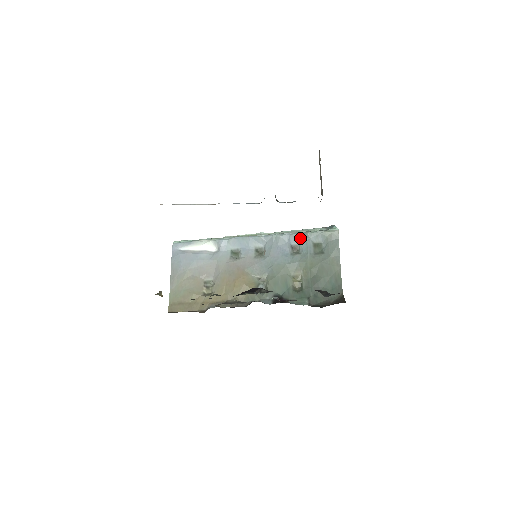
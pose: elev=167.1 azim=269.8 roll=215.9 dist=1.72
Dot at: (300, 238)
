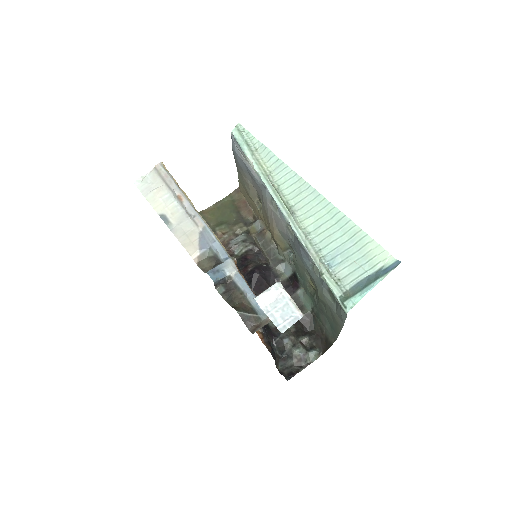
Dot at: occluded
